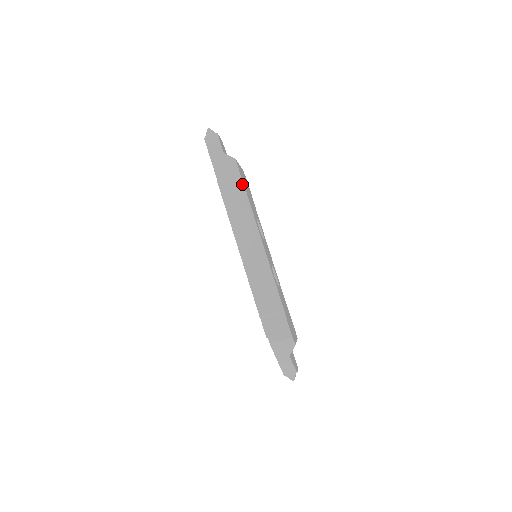
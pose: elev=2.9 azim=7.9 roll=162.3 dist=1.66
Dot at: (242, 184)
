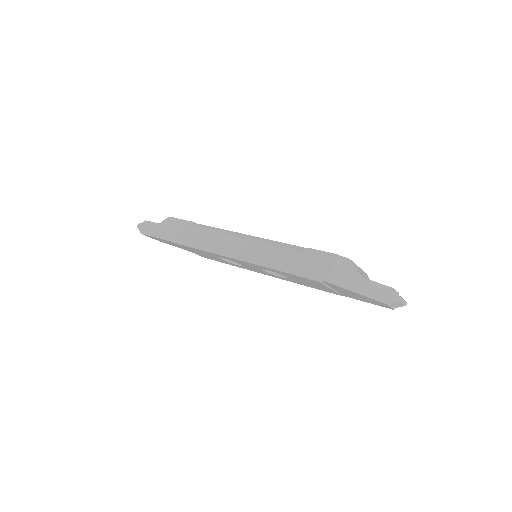
Dot at: (188, 222)
